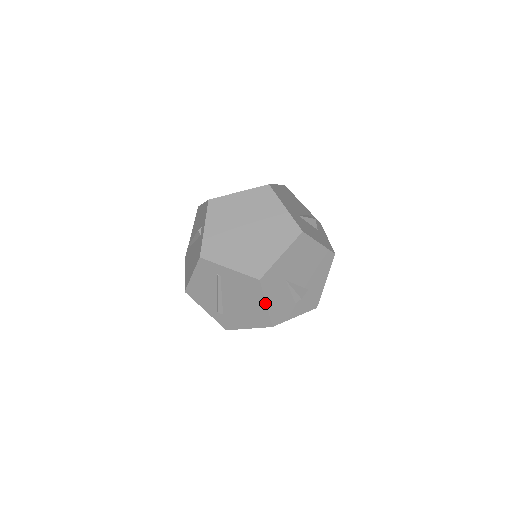
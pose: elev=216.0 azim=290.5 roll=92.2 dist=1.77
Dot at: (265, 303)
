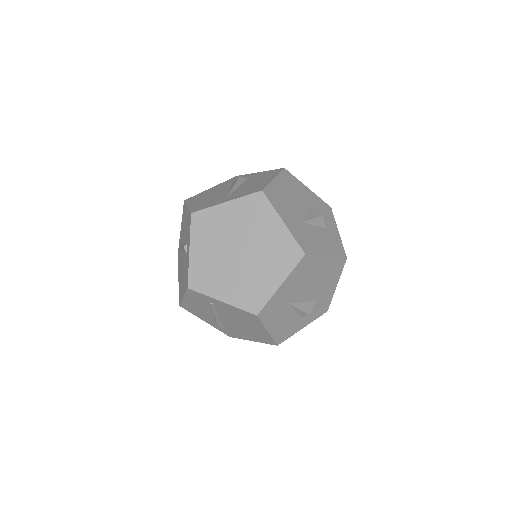
Dot at: (266, 331)
